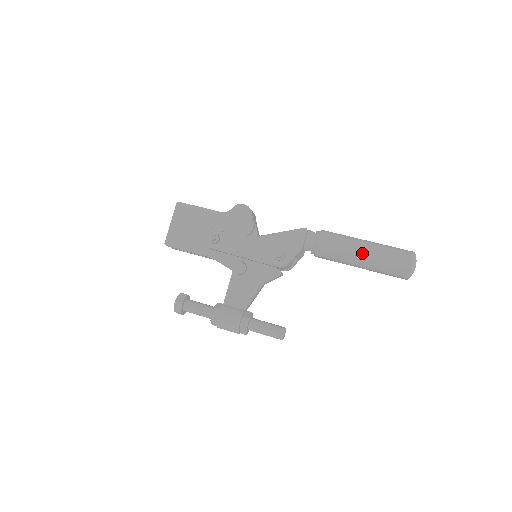
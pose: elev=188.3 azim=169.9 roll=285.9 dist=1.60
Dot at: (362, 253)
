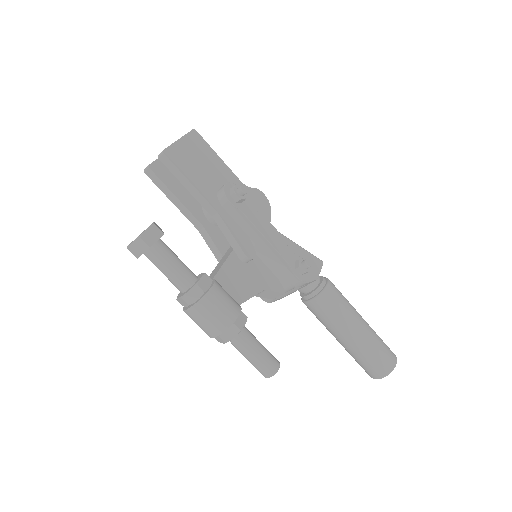
Dot at: (362, 322)
